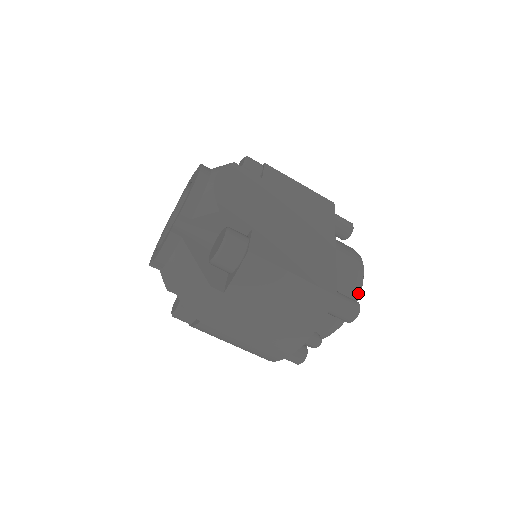
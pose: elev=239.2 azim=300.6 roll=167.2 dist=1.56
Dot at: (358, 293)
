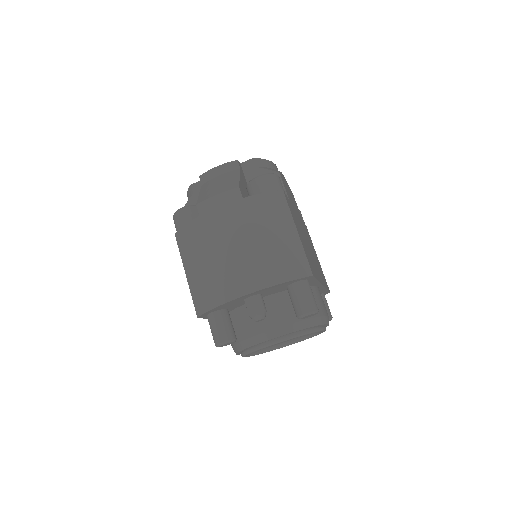
Dot at: (316, 324)
